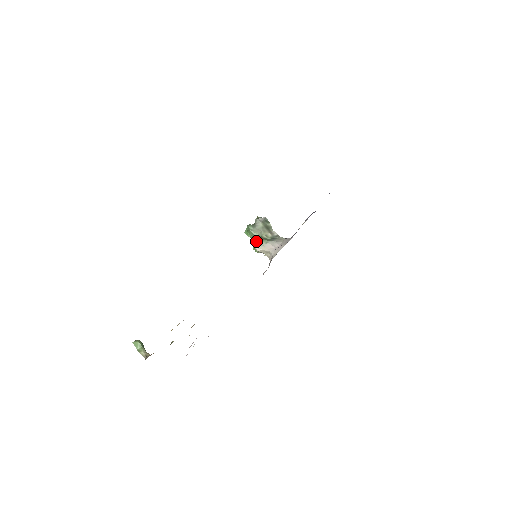
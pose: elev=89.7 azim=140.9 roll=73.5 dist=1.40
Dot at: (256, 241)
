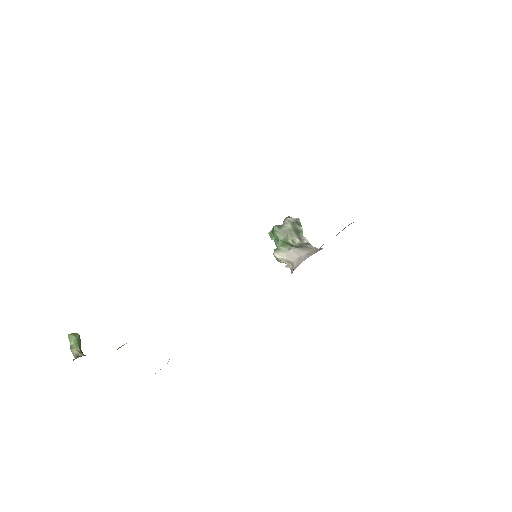
Dot at: occluded
